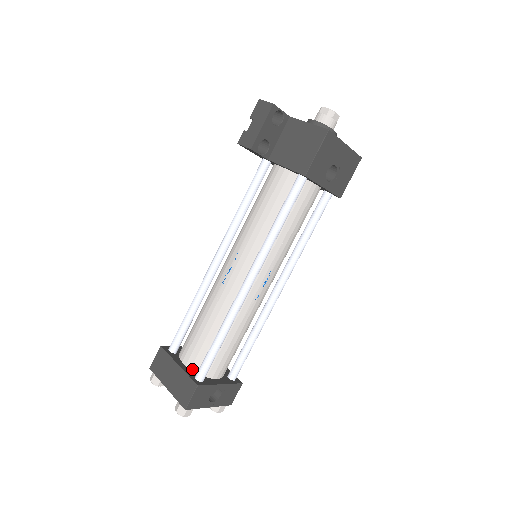
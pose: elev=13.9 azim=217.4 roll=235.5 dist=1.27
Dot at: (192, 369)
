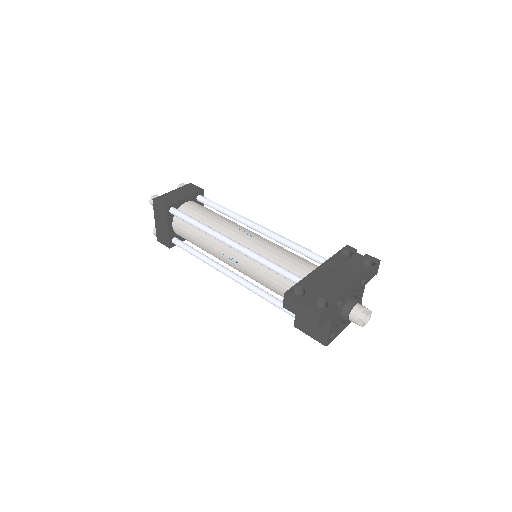
Dot at: (175, 232)
